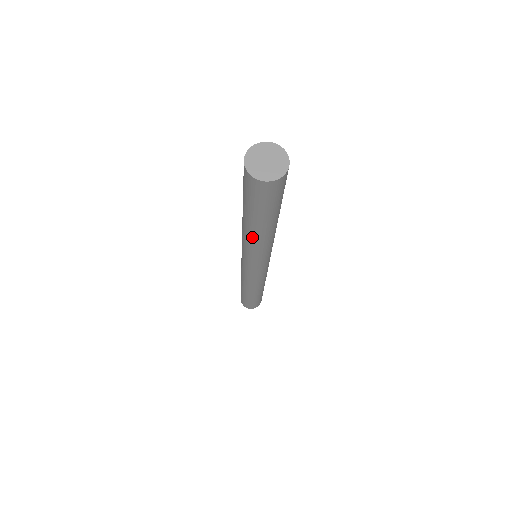
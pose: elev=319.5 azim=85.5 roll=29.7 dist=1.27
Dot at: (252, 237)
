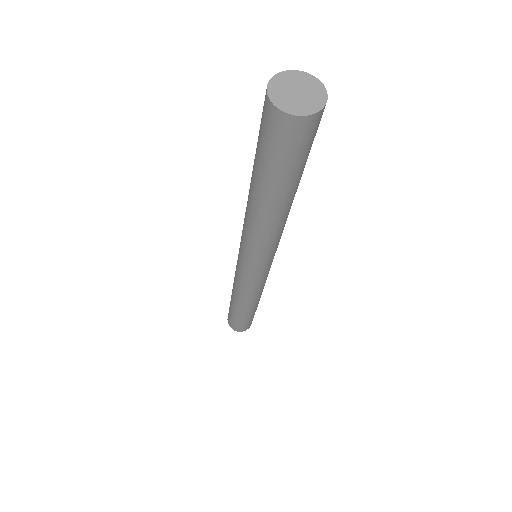
Dot at: (259, 218)
